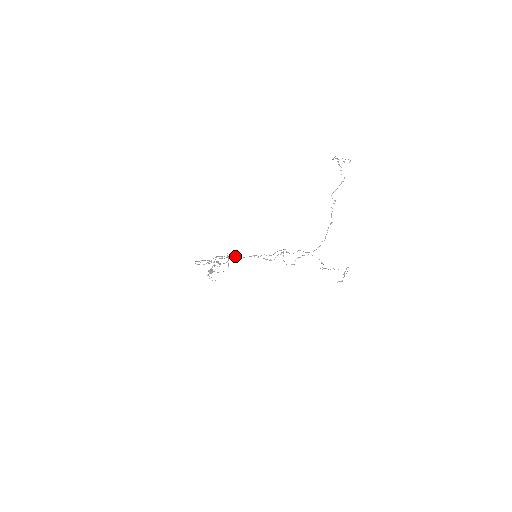
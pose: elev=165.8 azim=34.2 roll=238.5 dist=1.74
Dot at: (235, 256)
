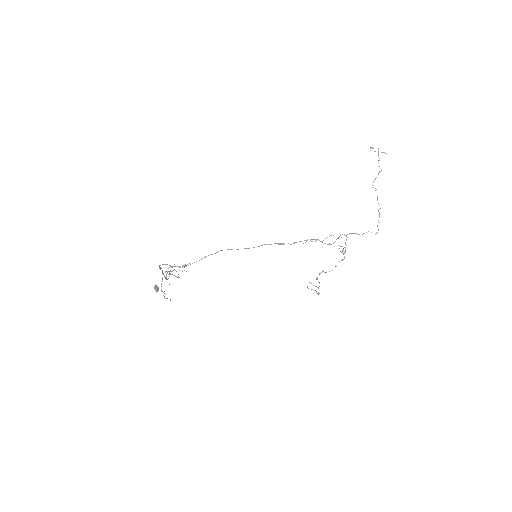
Dot at: (268, 244)
